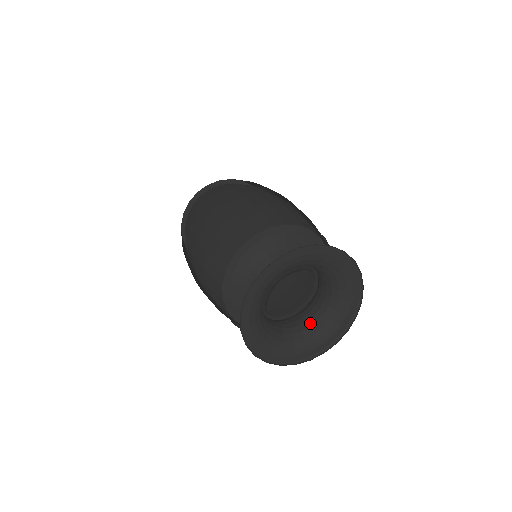
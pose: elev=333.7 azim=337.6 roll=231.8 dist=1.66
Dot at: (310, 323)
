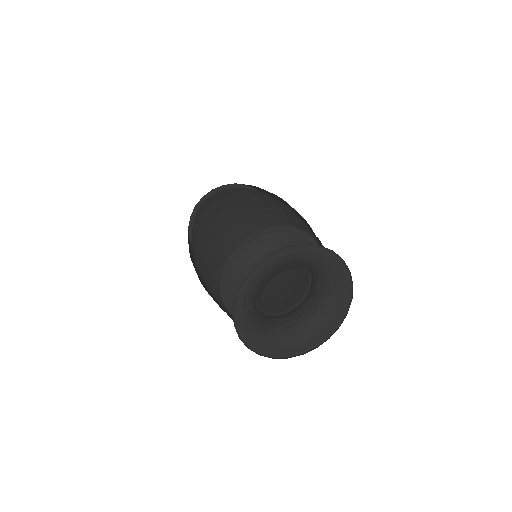
Dot at: (319, 299)
